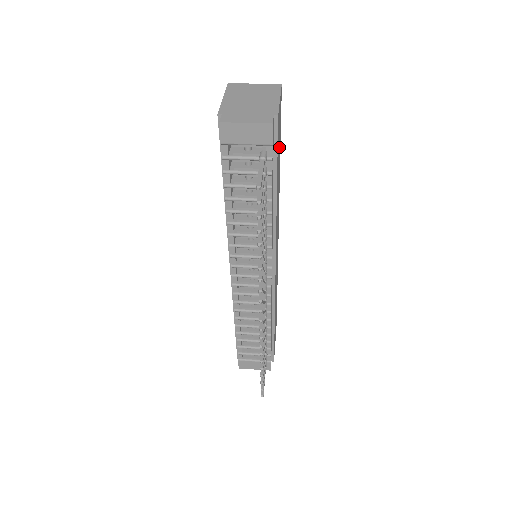
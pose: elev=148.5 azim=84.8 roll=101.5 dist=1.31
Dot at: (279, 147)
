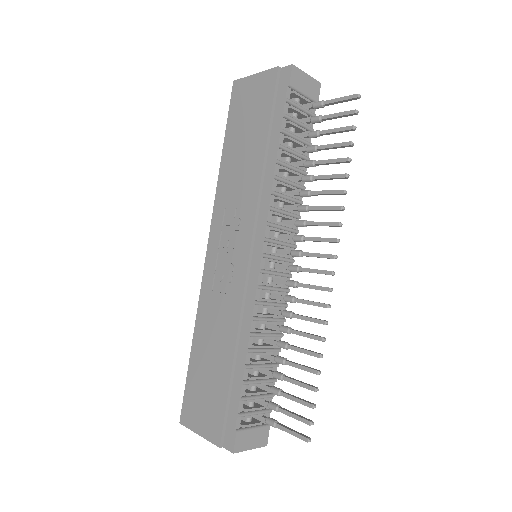
Dot at: occluded
